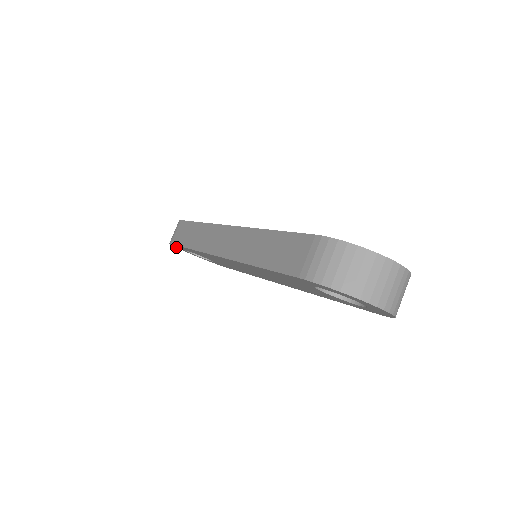
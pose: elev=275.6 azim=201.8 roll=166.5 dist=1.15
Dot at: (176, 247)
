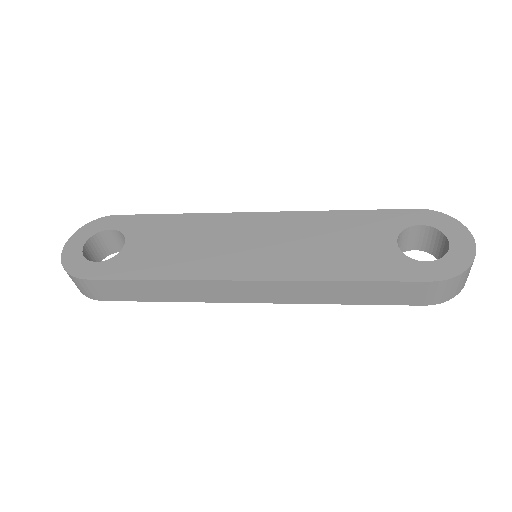
Dot at: occluded
